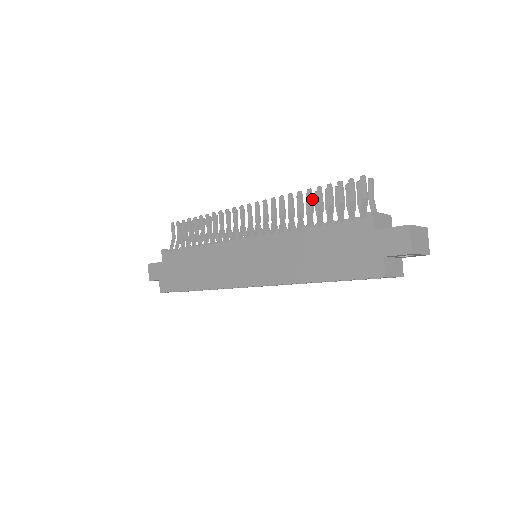
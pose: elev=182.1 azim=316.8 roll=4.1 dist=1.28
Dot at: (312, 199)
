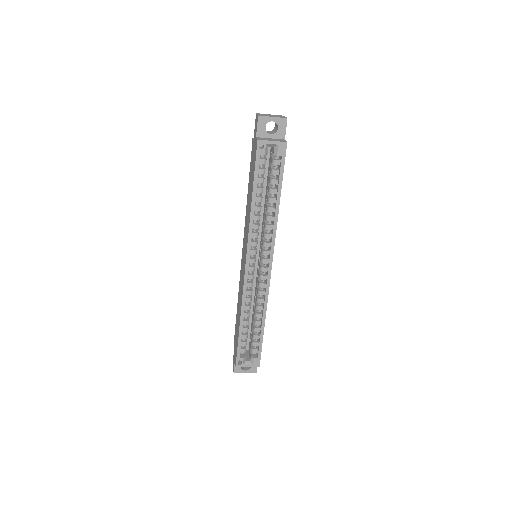
Dot at: occluded
